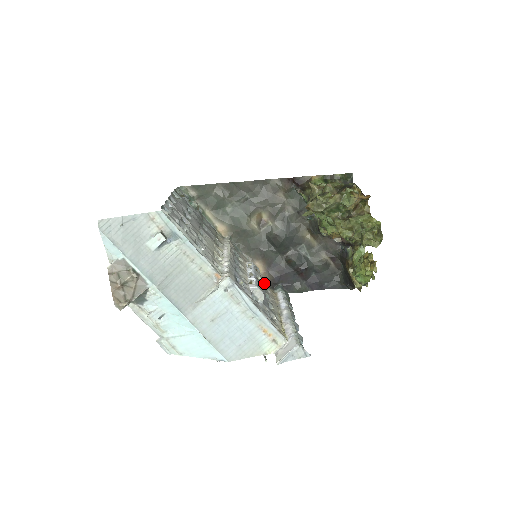
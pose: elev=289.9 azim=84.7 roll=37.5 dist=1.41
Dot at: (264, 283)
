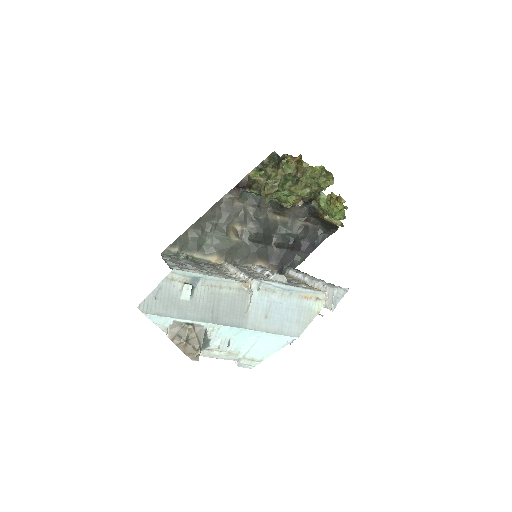
Dot at: occluded
